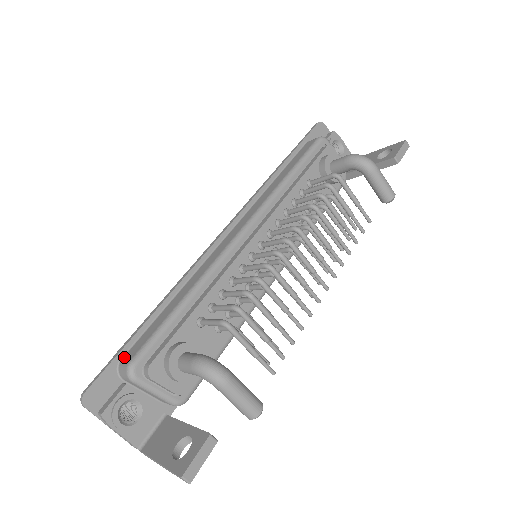
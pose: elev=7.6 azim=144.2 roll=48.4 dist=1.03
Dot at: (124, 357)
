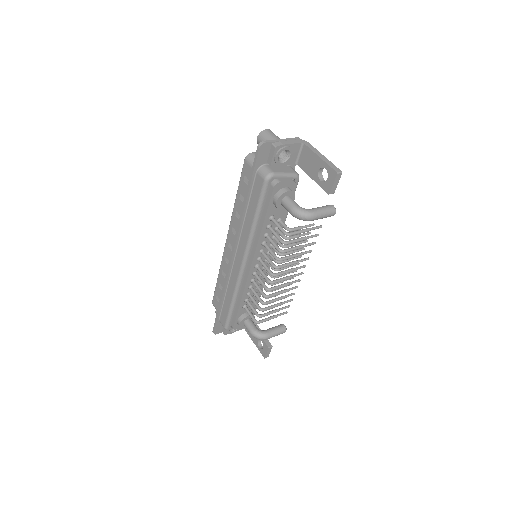
Dot at: (220, 320)
